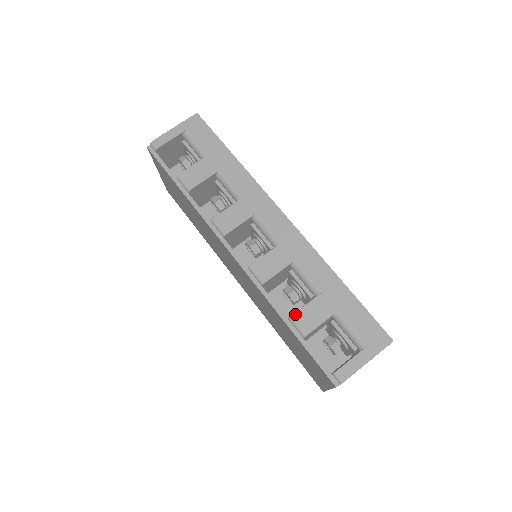
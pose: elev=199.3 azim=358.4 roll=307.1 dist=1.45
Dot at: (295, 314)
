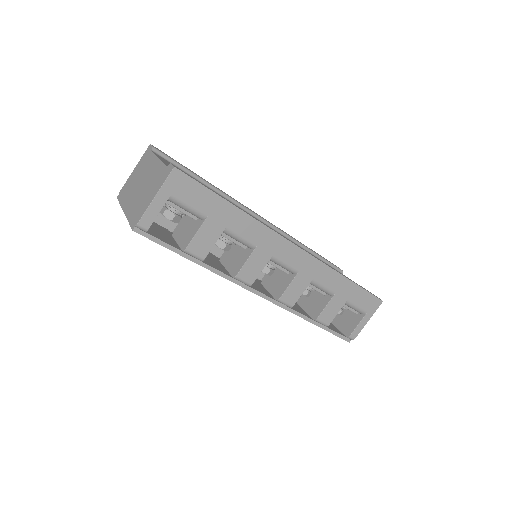
Dot at: (319, 317)
